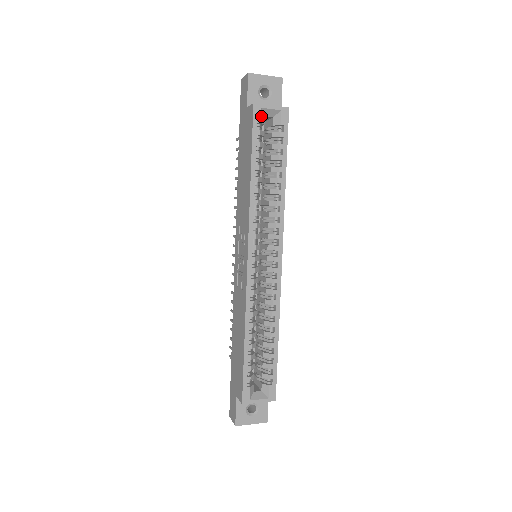
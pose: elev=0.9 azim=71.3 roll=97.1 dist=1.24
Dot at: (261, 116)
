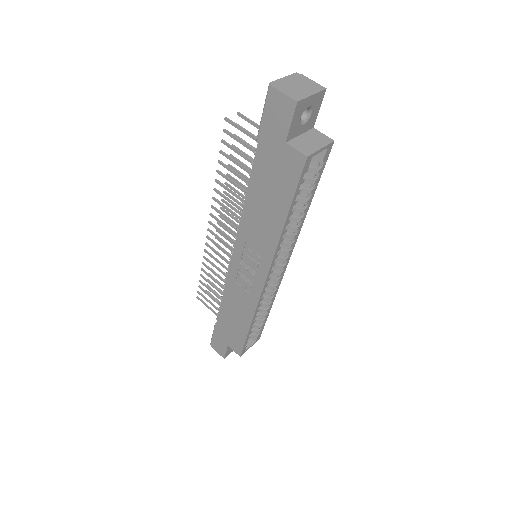
Dot at: (309, 164)
